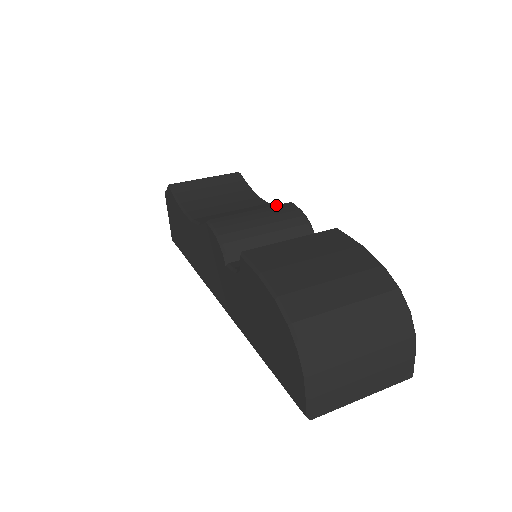
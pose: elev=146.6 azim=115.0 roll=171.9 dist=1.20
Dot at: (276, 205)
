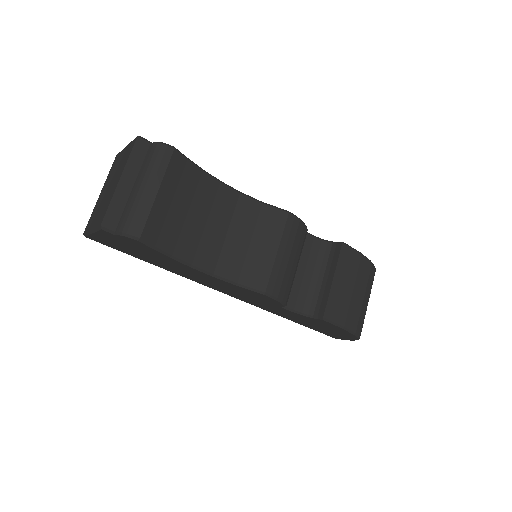
Dot at: (285, 228)
